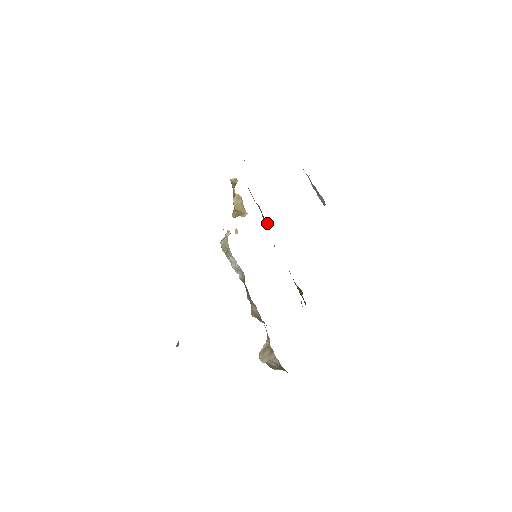
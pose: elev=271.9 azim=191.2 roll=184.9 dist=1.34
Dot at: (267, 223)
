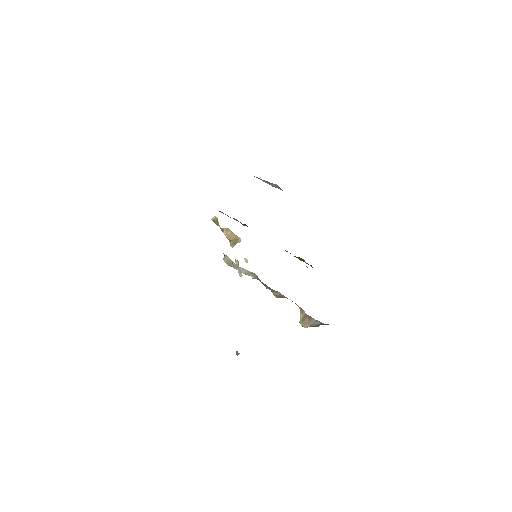
Dot at: occluded
